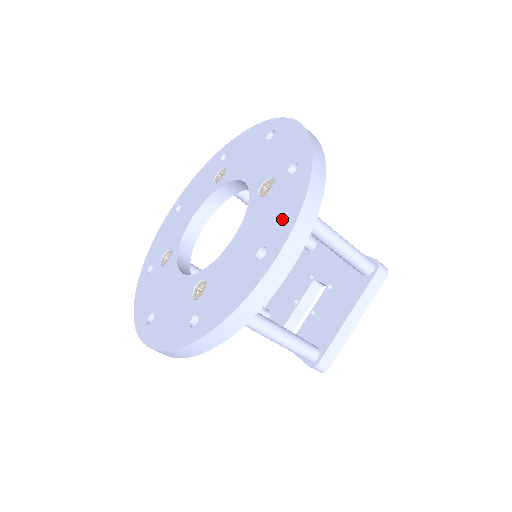
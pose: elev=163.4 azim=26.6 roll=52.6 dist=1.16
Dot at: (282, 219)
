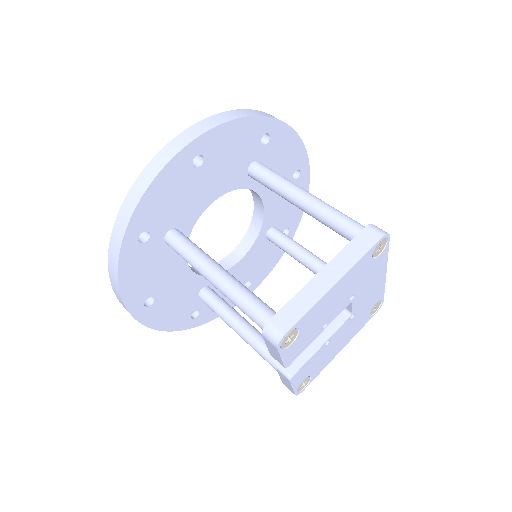
Dot at: occluded
